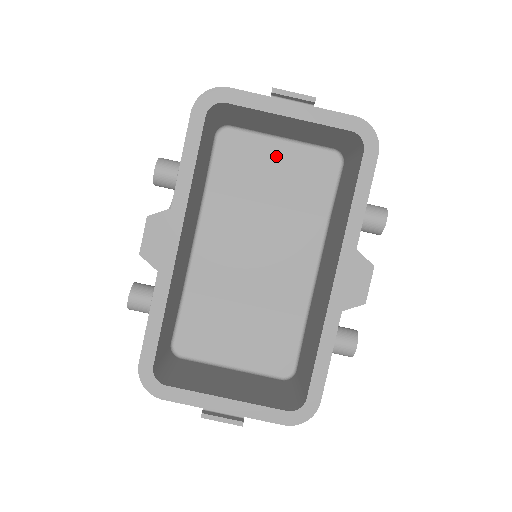
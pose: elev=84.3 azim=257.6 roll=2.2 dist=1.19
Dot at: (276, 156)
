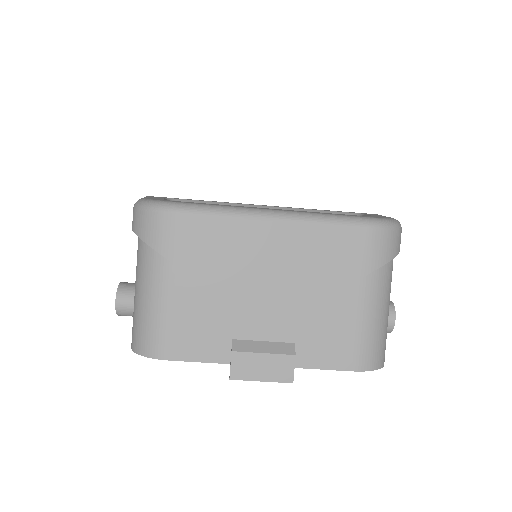
Dot at: occluded
